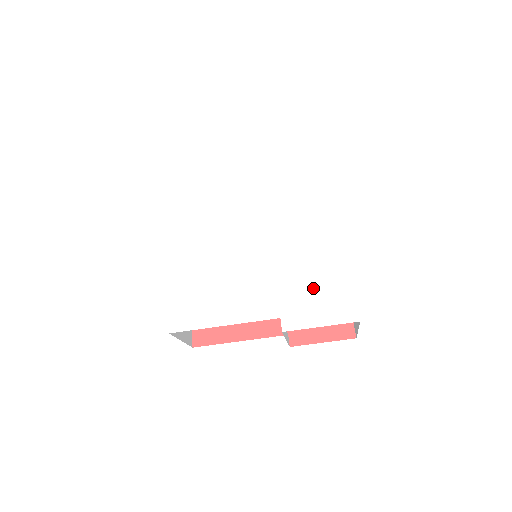
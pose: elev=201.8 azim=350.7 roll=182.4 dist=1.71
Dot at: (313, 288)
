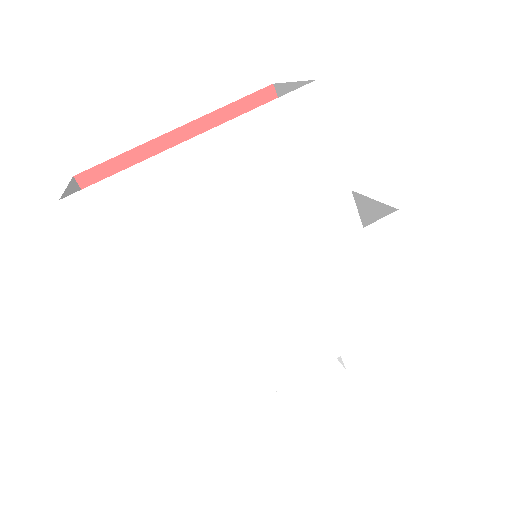
Dot at: (373, 307)
